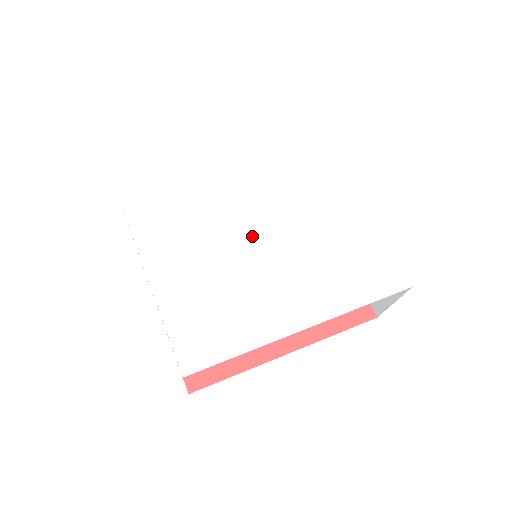
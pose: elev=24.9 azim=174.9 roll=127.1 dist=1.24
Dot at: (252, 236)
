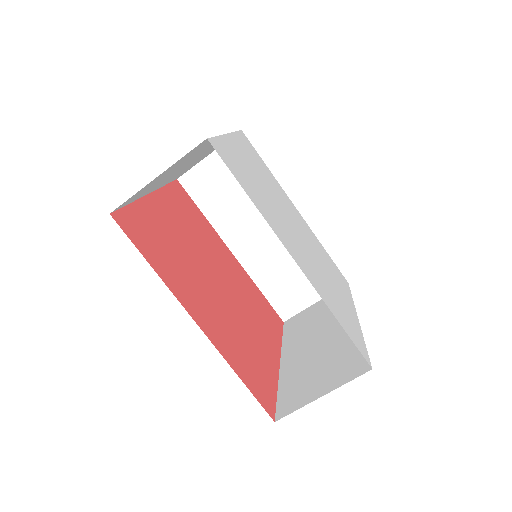
Dot at: (291, 222)
